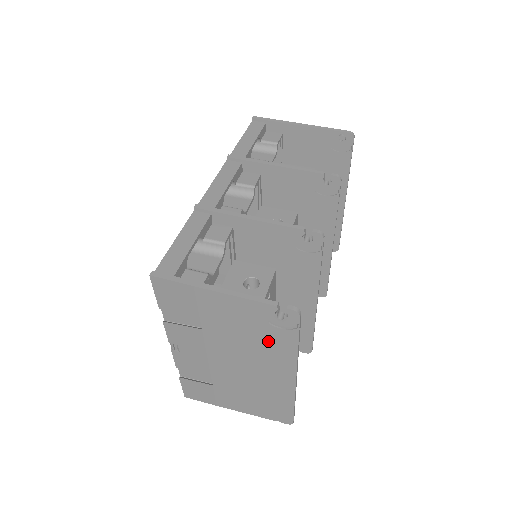
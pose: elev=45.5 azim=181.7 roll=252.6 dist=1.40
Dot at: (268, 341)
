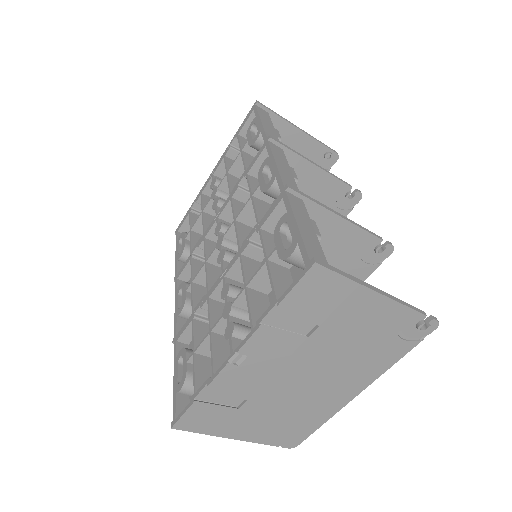
Dot at: (374, 353)
